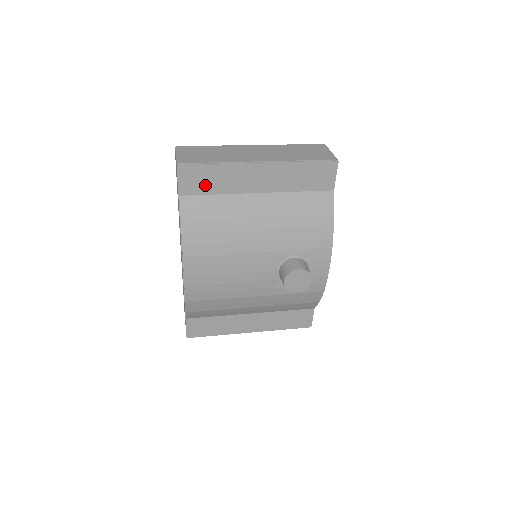
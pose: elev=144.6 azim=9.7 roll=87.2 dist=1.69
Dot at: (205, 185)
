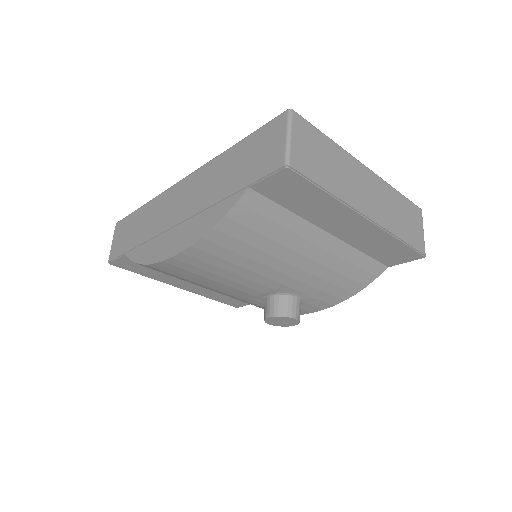
Dot at: (289, 198)
